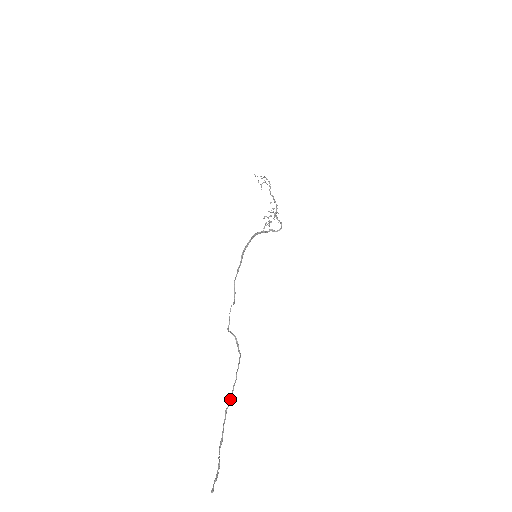
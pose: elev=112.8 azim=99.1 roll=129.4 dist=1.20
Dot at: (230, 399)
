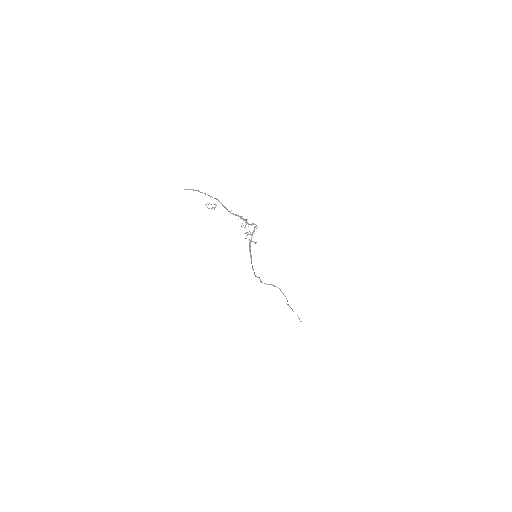
Dot at: occluded
